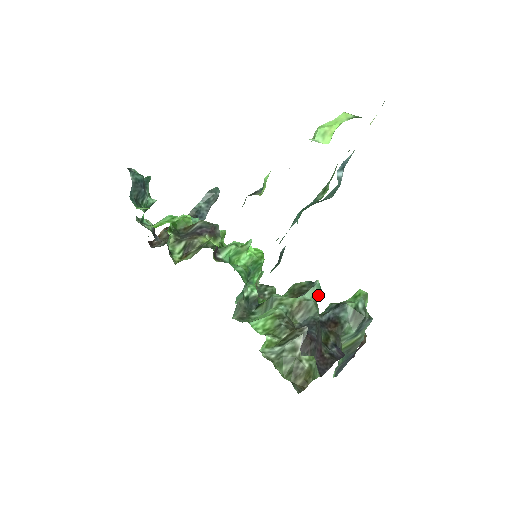
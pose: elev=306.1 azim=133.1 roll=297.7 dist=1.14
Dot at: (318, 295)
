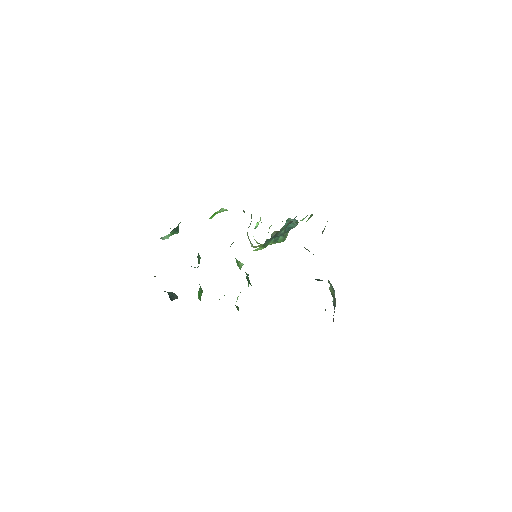
Dot at: occluded
